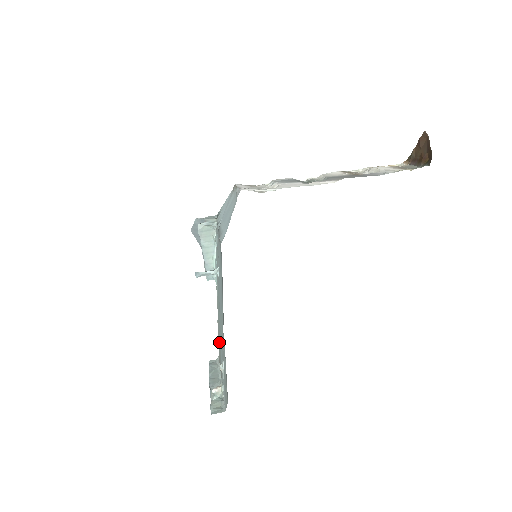
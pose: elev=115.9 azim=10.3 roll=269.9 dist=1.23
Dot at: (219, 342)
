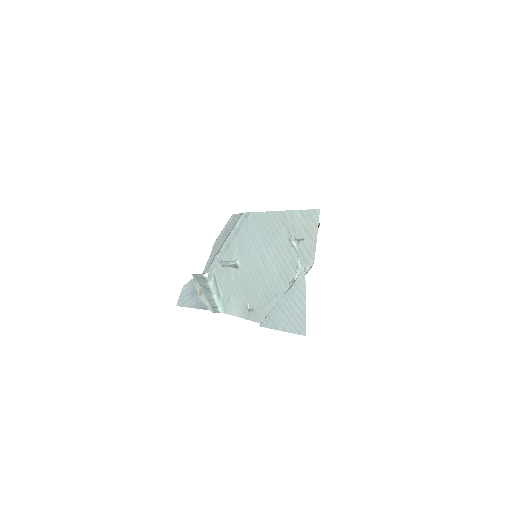
Dot at: (262, 302)
